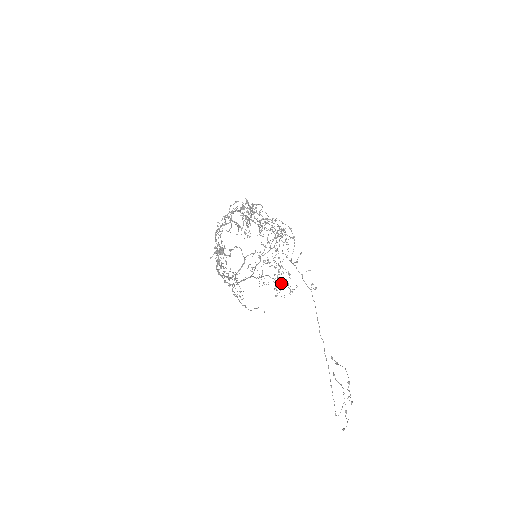
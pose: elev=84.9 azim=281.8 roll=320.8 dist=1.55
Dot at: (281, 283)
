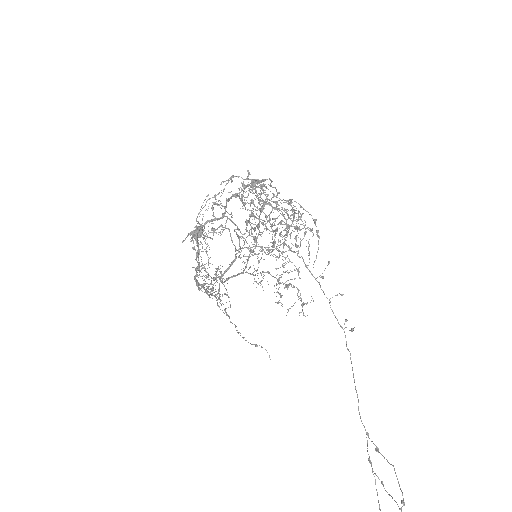
Dot at: (286, 285)
